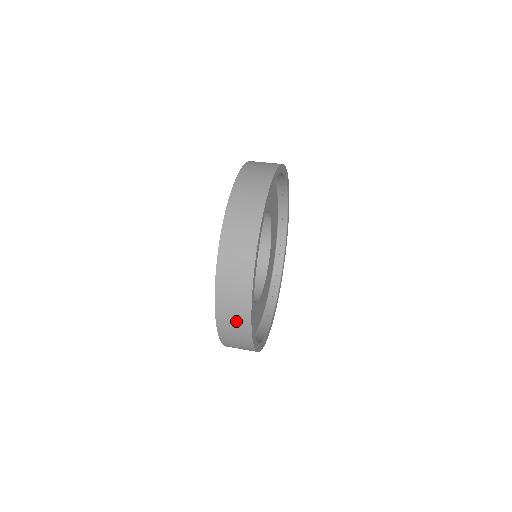
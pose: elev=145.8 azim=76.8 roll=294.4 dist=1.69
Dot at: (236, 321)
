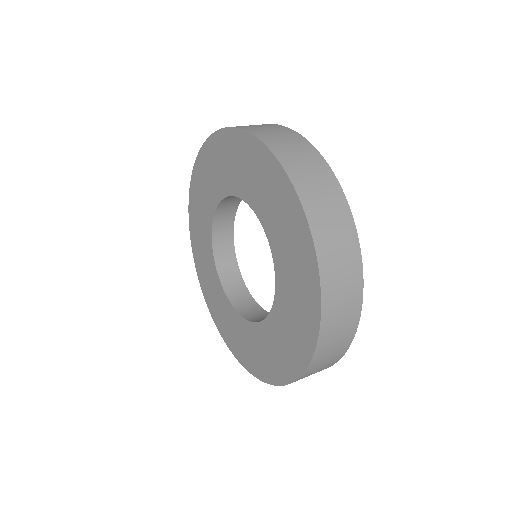
Dot at: (325, 365)
